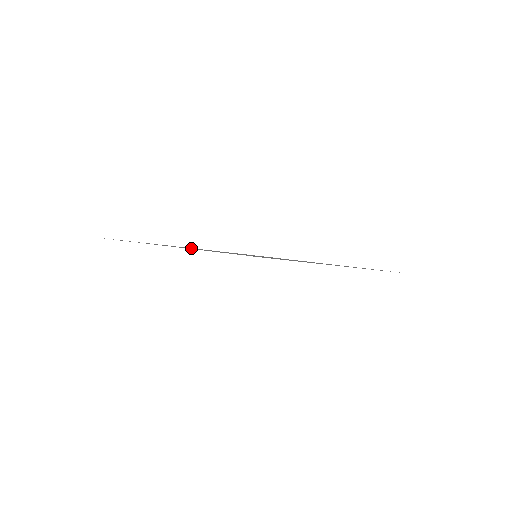
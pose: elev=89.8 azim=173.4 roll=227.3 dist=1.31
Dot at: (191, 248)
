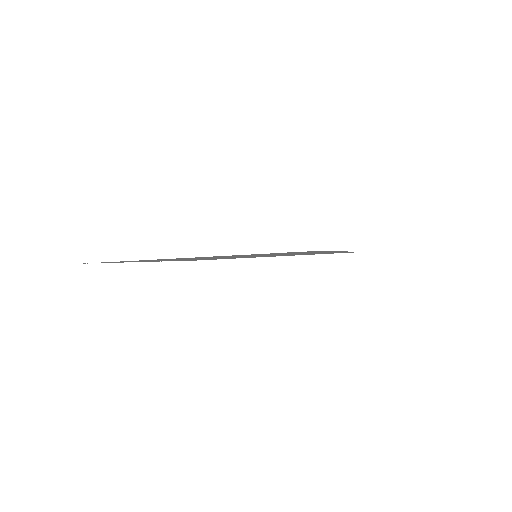
Dot at: occluded
